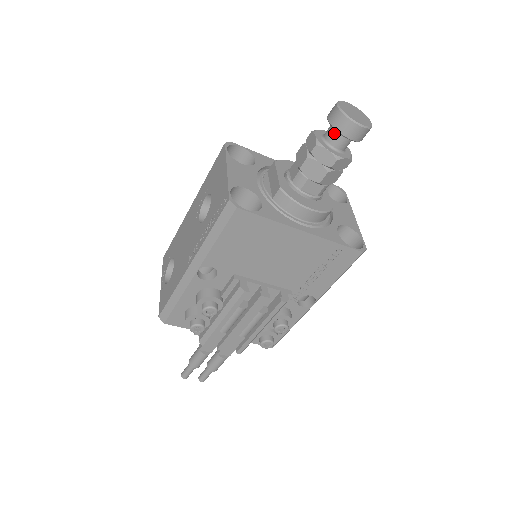
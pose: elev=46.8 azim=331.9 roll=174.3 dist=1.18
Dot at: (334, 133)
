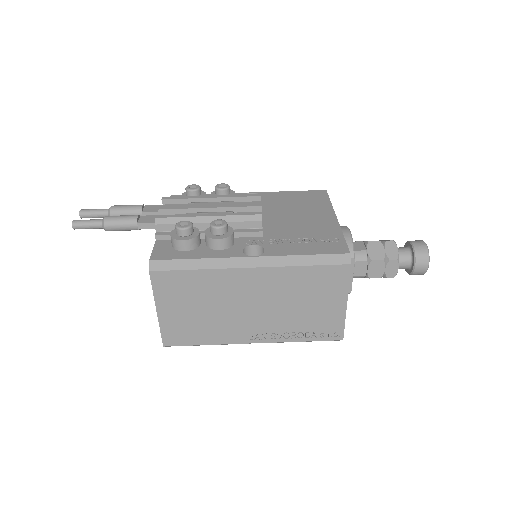
Dot at: occluded
